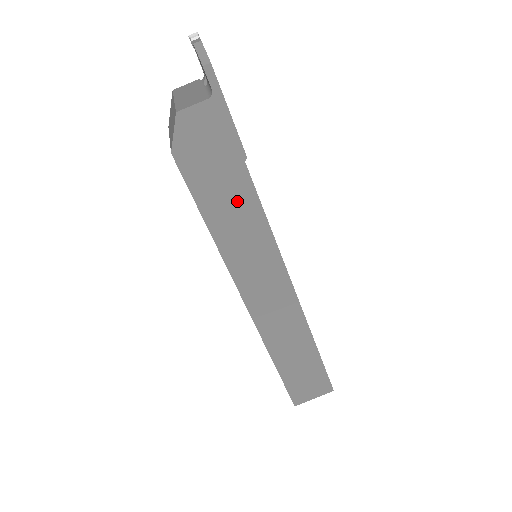
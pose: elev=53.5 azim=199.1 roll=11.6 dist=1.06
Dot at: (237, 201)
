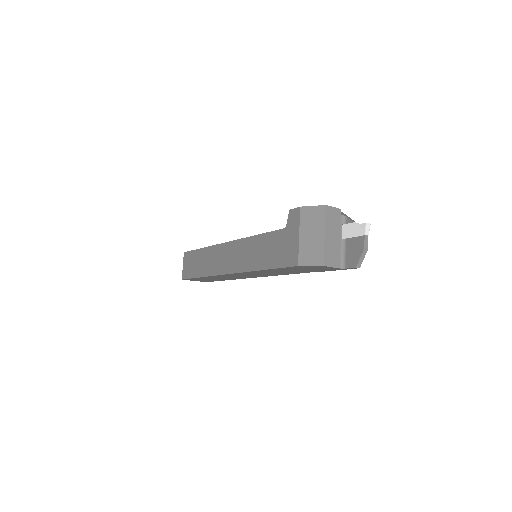
Dot at: (289, 272)
